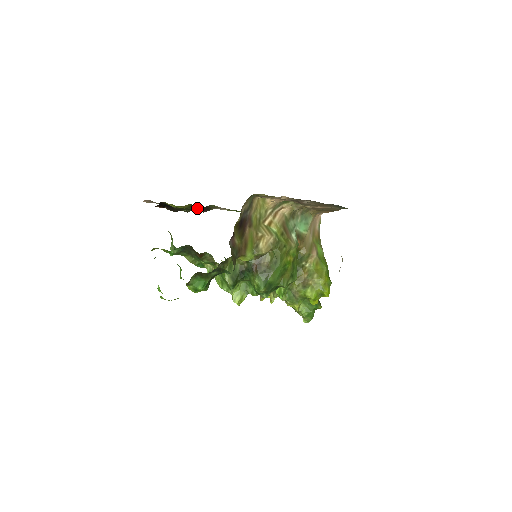
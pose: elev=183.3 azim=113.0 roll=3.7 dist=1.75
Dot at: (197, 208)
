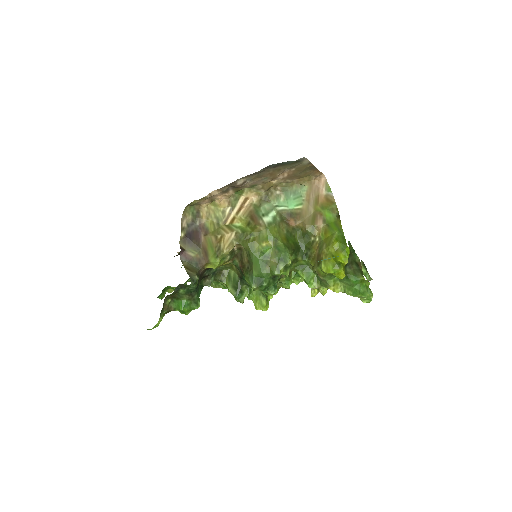
Dot at: occluded
